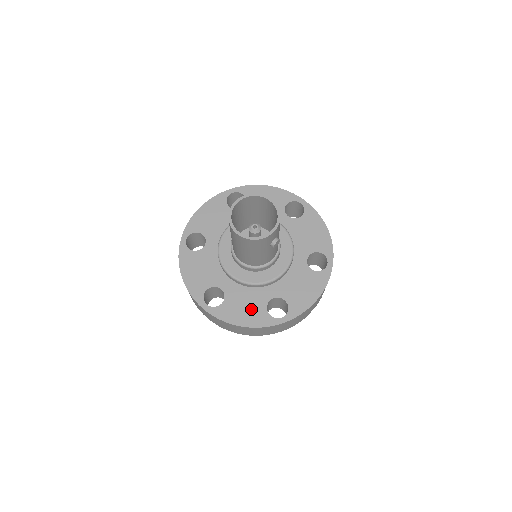
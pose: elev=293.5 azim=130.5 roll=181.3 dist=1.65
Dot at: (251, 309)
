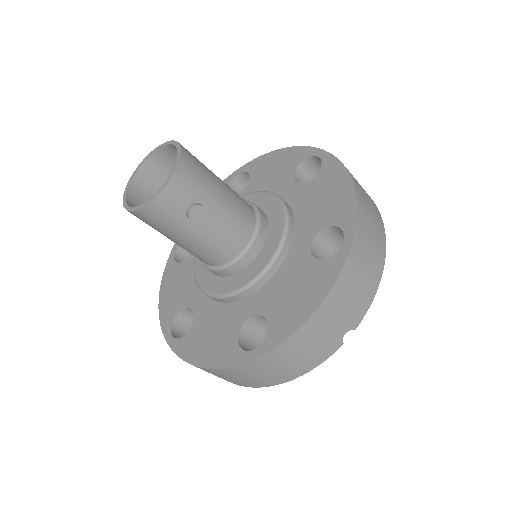
Dot at: (218, 338)
